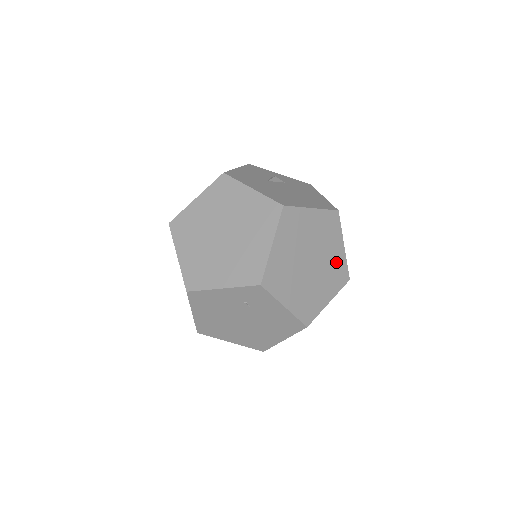
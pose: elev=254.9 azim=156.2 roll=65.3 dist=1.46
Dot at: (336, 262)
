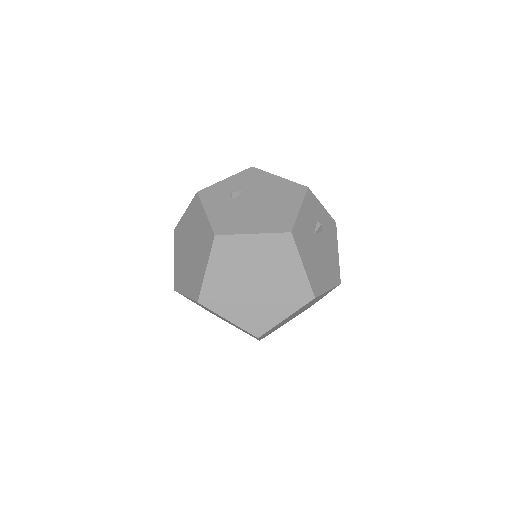
Dot at: occluded
